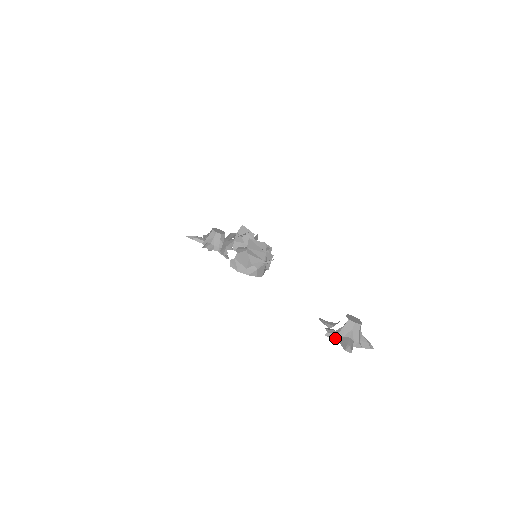
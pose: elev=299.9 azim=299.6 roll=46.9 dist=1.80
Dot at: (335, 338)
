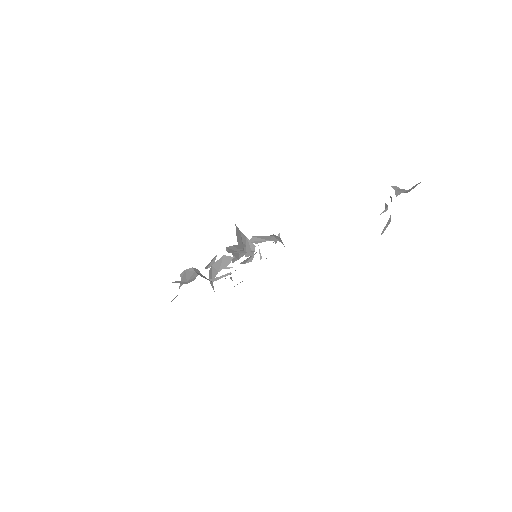
Dot at: occluded
